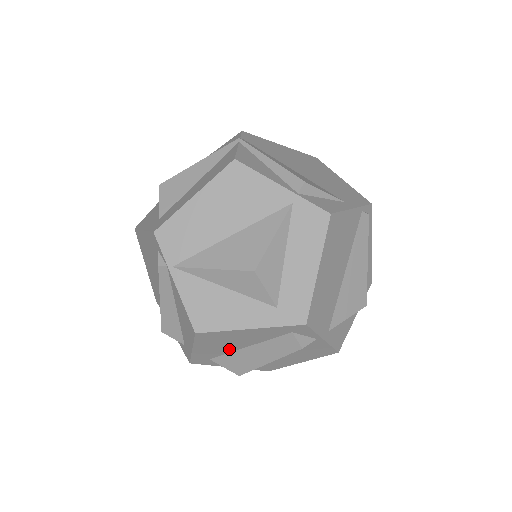
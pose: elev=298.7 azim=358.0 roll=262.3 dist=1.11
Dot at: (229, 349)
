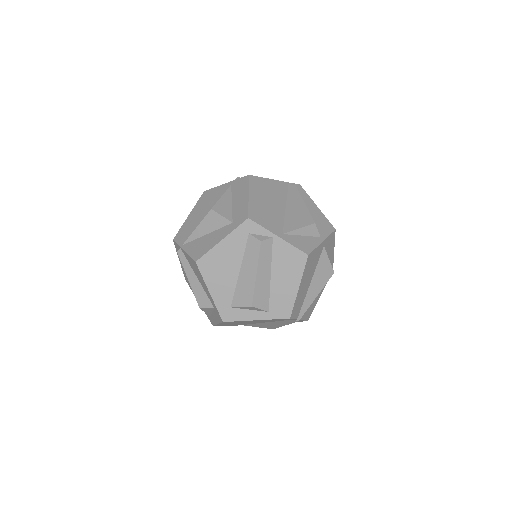
Dot at: (231, 282)
